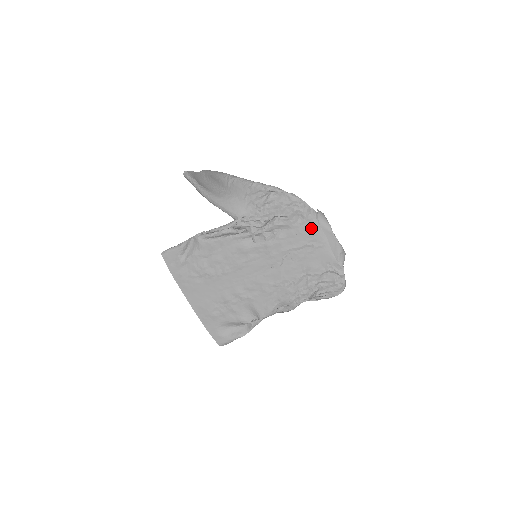
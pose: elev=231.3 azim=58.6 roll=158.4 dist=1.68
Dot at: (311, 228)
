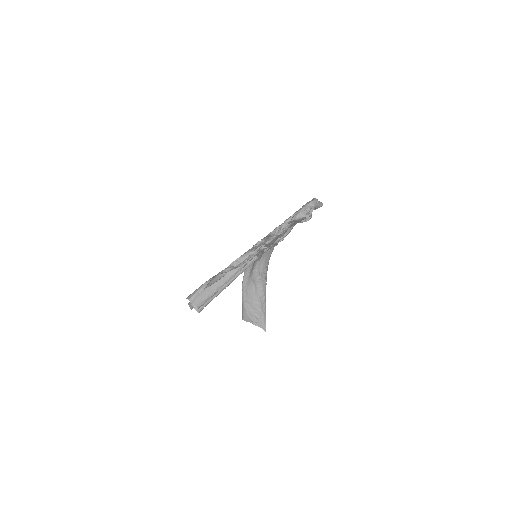
Dot at: occluded
